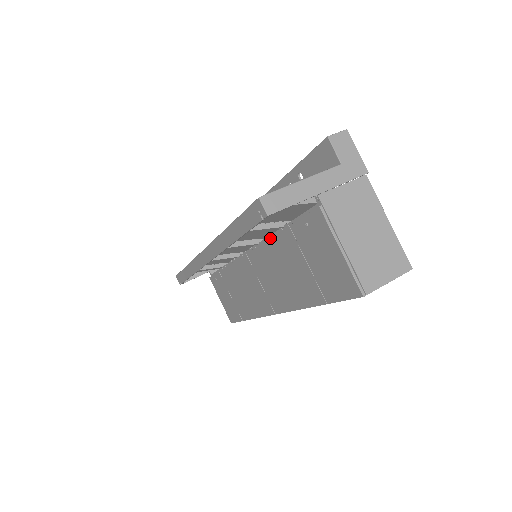
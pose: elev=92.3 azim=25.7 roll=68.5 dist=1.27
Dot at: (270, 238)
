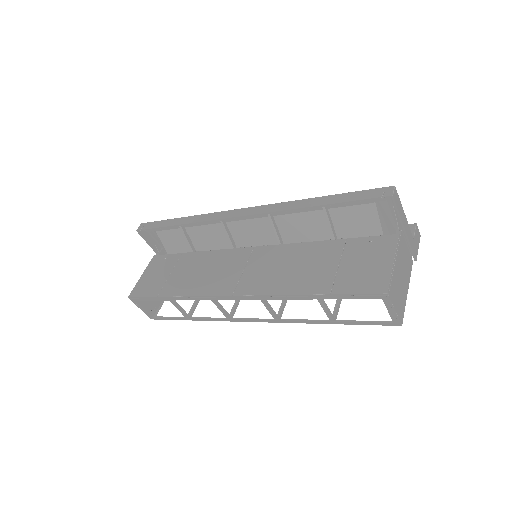
Dot at: (309, 242)
